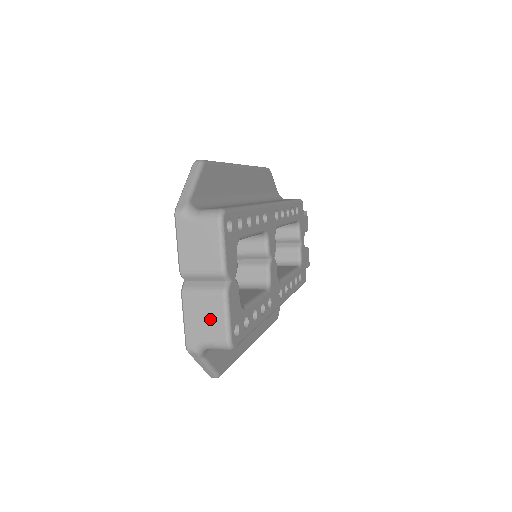
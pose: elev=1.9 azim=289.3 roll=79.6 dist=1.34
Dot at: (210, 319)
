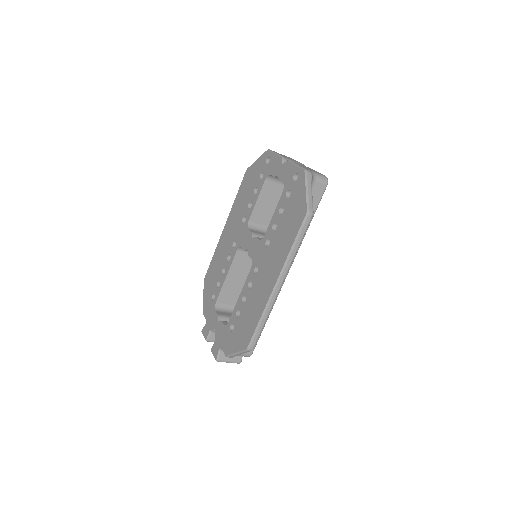
Dot at: (311, 169)
